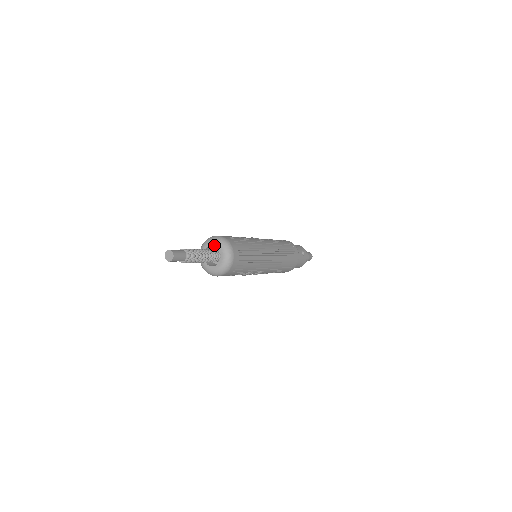
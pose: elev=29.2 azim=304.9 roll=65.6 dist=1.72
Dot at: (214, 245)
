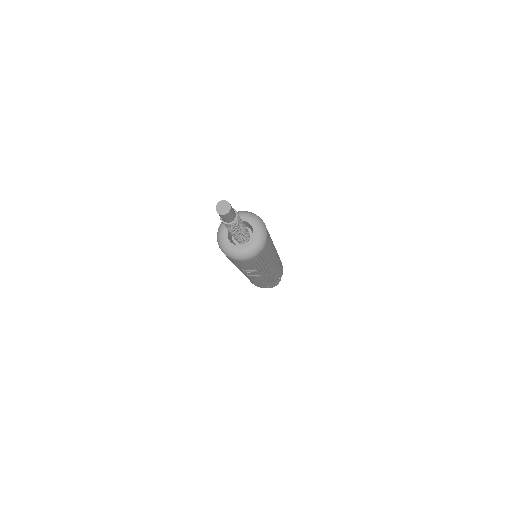
Dot at: (248, 221)
